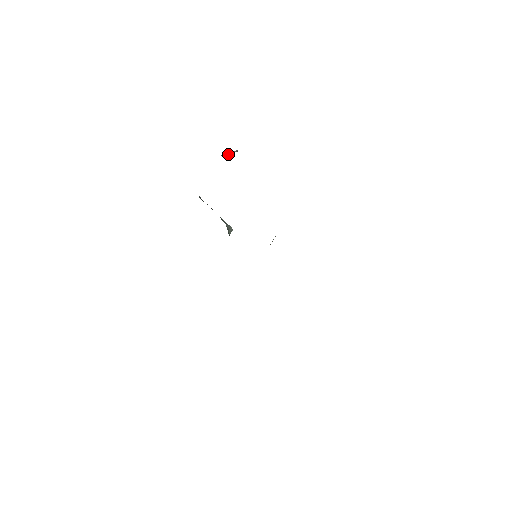
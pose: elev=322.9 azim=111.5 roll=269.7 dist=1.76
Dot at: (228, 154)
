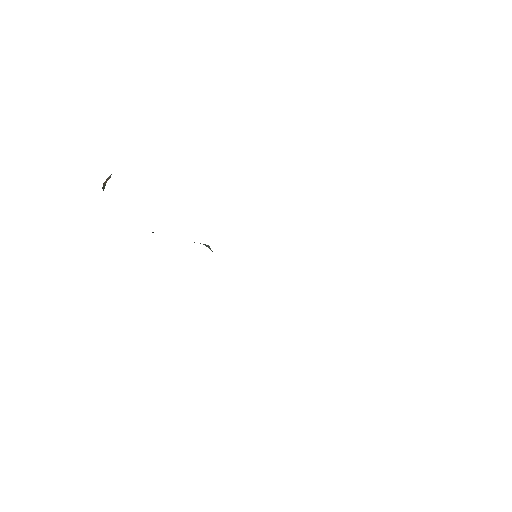
Dot at: (104, 184)
